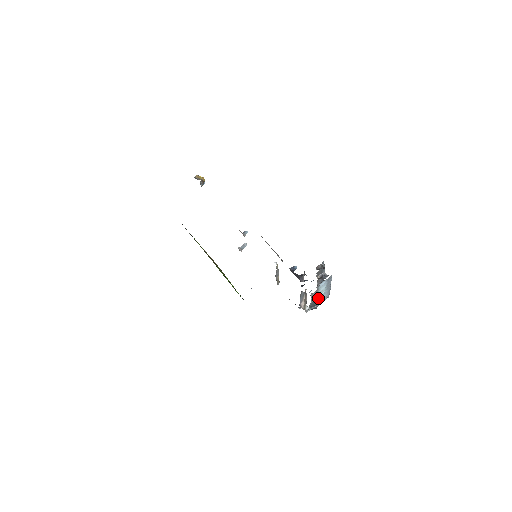
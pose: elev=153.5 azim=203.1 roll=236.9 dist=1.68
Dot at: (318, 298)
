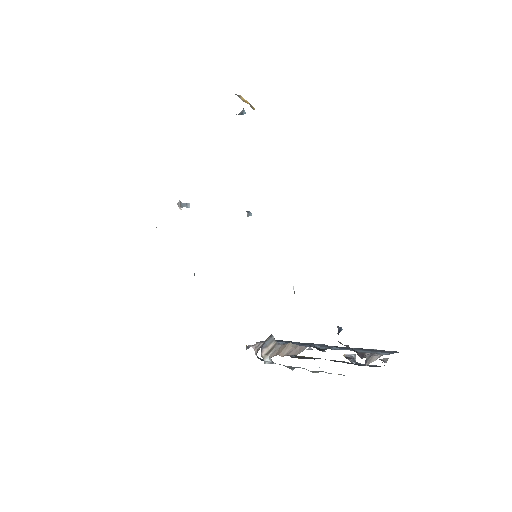
Dot at: (316, 371)
